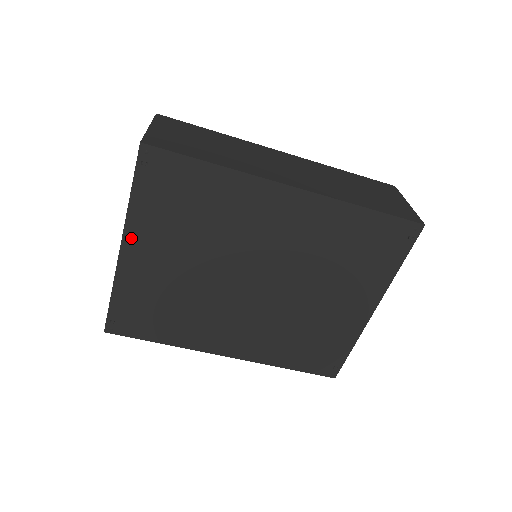
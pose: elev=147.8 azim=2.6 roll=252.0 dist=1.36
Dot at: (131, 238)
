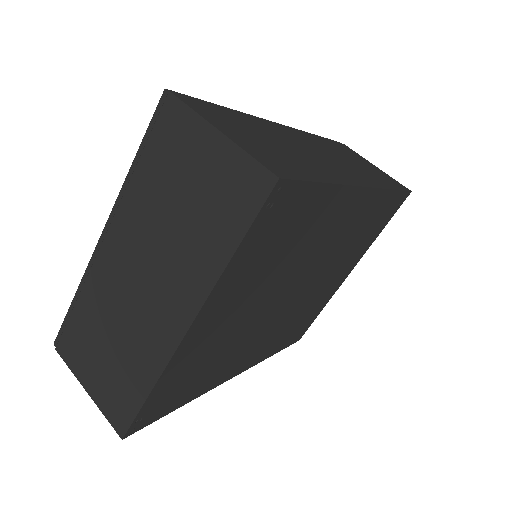
Dot at: (207, 309)
